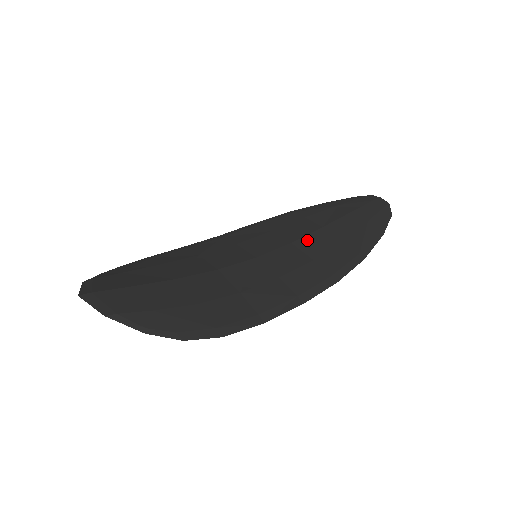
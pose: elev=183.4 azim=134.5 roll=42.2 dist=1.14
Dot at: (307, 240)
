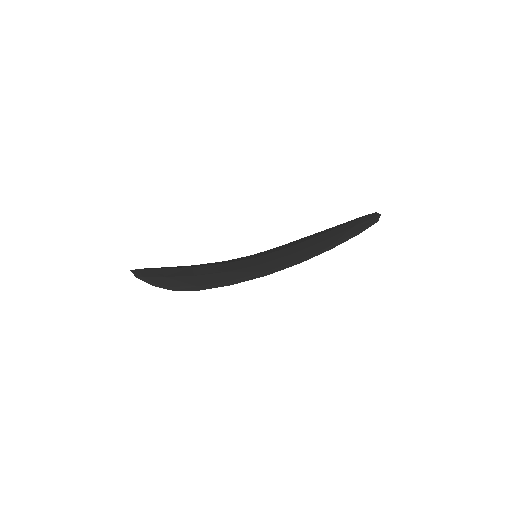
Dot at: (299, 245)
